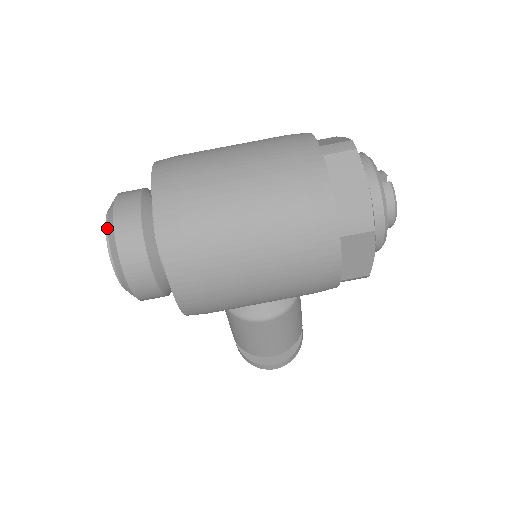
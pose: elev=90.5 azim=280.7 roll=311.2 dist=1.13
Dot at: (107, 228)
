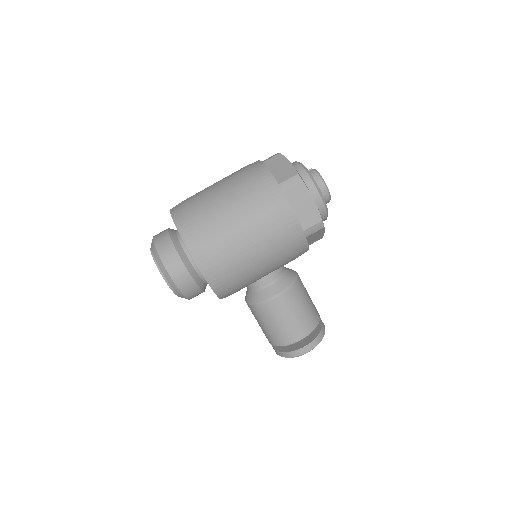
Dot at: (151, 250)
